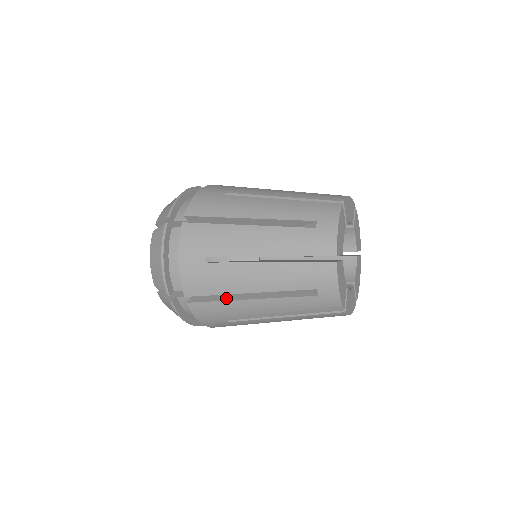
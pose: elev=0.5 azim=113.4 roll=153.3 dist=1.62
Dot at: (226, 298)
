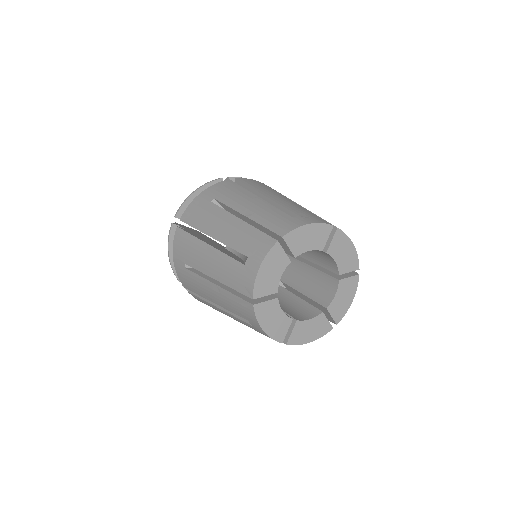
Dot at: occluded
